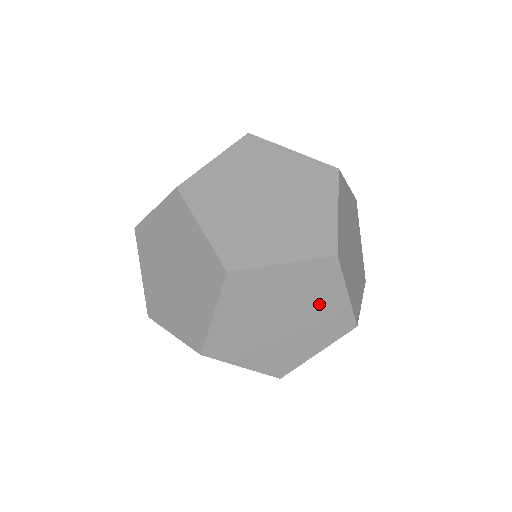
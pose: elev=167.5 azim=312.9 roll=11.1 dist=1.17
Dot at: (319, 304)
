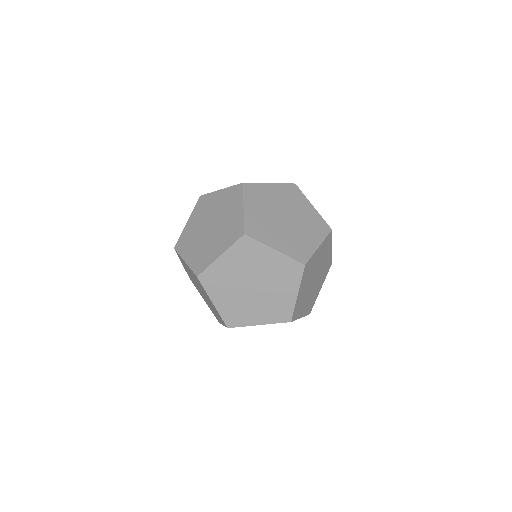
Dot at: occluded
